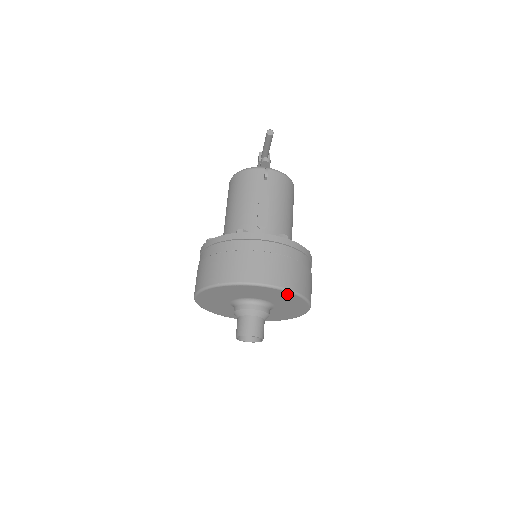
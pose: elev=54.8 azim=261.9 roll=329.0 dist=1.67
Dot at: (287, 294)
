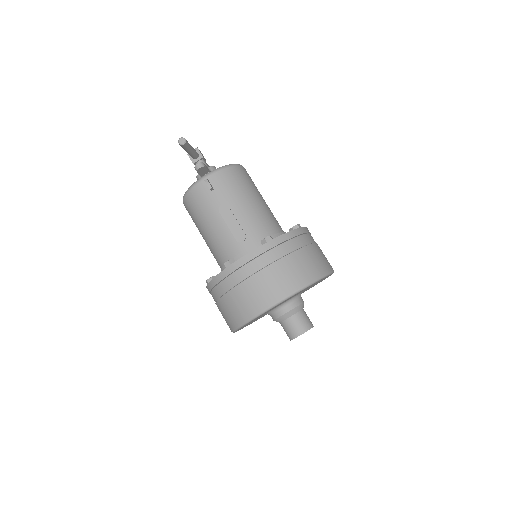
Dot at: occluded
